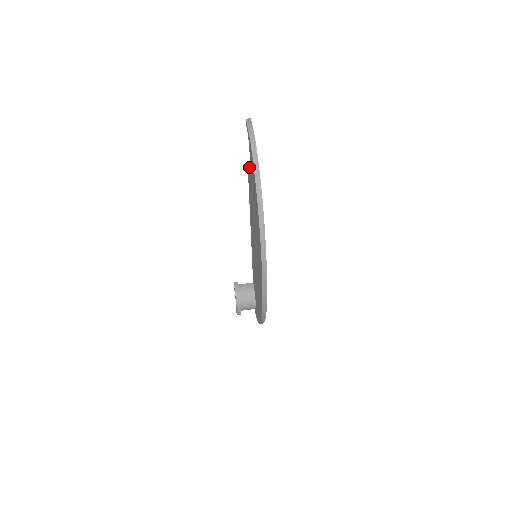
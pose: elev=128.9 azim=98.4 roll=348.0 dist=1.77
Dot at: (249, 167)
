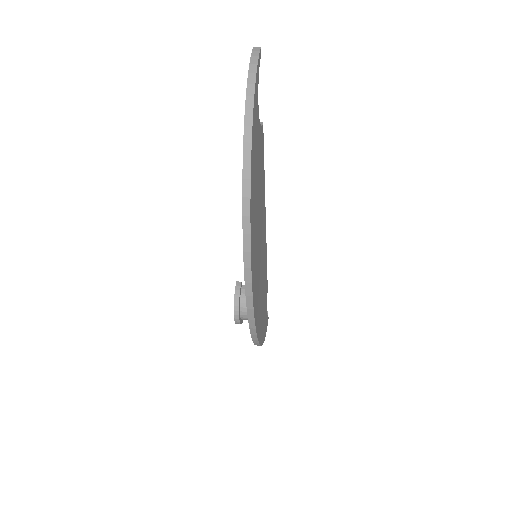
Dot at: occluded
